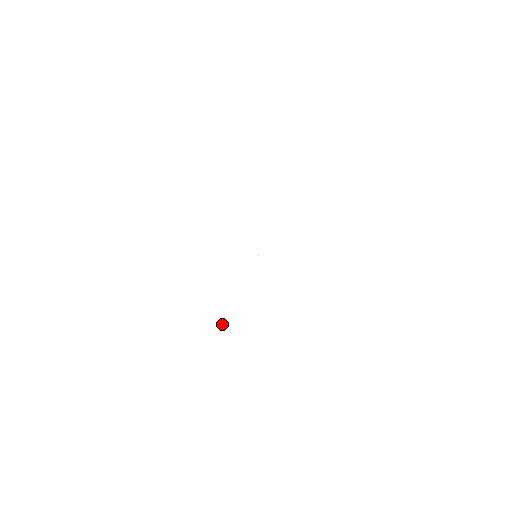
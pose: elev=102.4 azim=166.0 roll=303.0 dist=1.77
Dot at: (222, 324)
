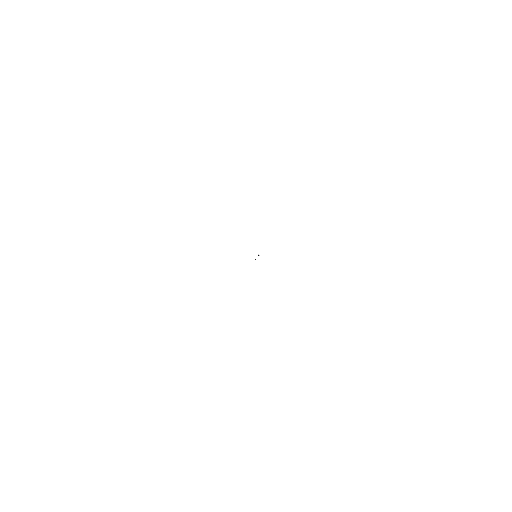
Dot at: (320, 387)
